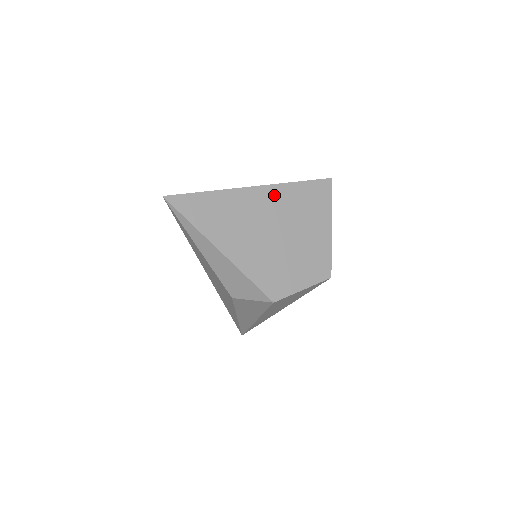
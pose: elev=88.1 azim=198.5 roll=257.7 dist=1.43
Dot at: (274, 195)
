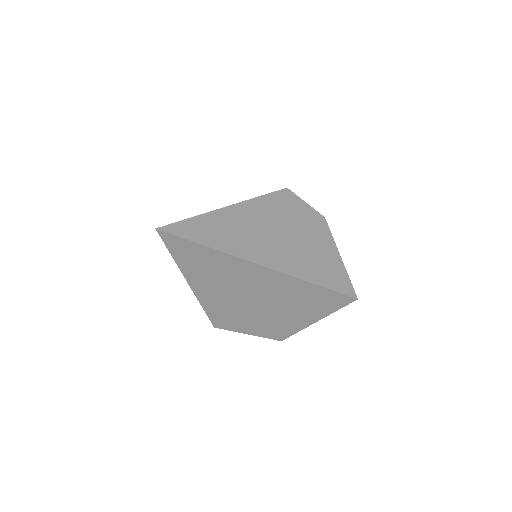
Dot at: (279, 280)
